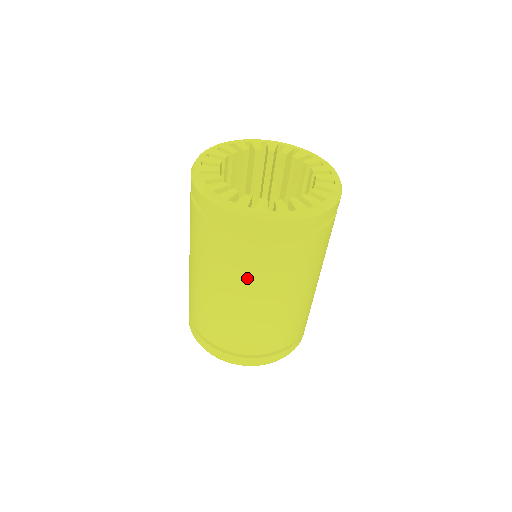
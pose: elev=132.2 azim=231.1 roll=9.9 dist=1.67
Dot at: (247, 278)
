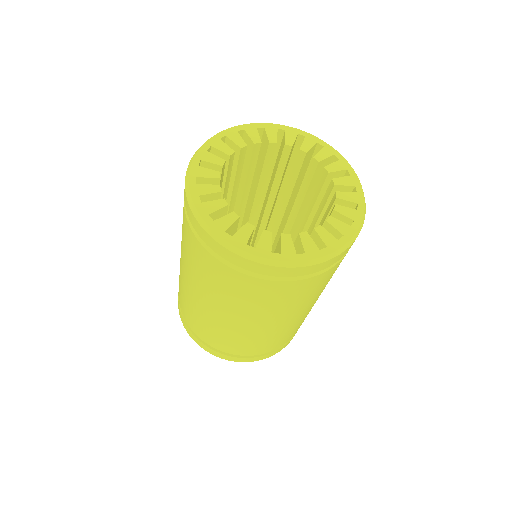
Dot at: (288, 307)
